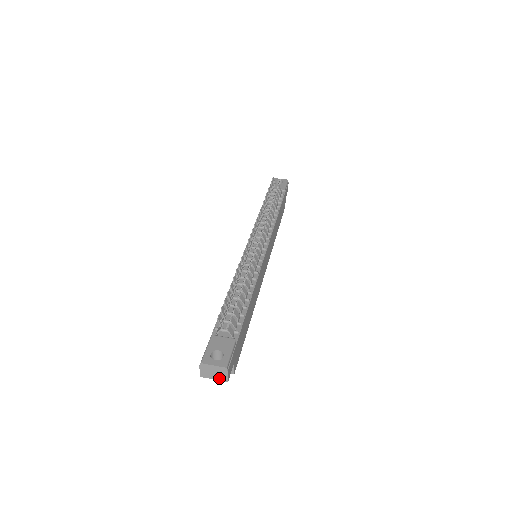
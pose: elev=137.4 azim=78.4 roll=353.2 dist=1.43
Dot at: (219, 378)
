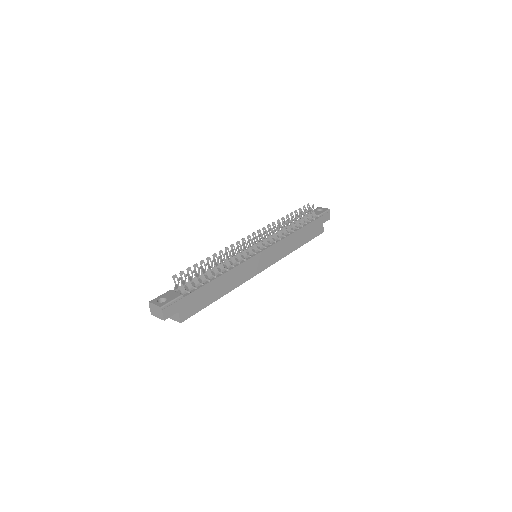
Dot at: (159, 316)
